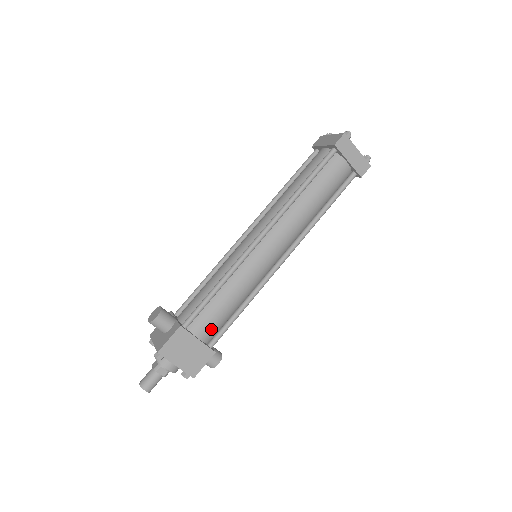
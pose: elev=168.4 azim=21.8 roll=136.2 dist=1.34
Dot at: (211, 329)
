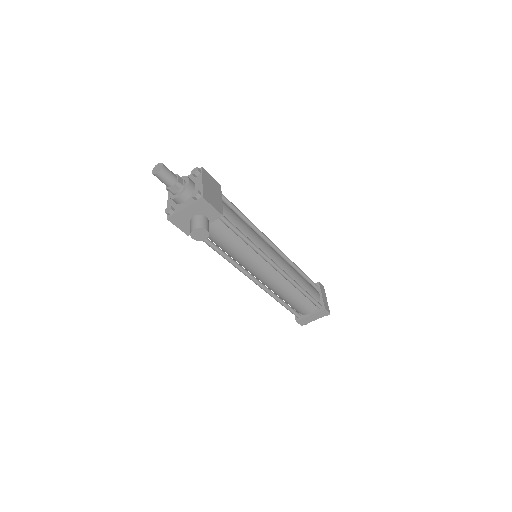
Dot at: (228, 213)
